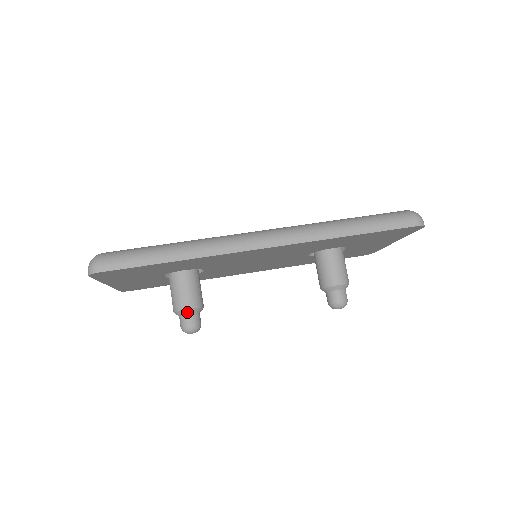
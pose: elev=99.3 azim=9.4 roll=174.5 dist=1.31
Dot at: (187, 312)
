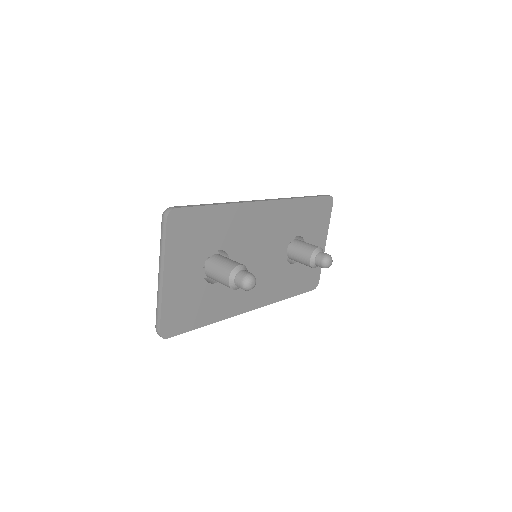
Dot at: (240, 268)
